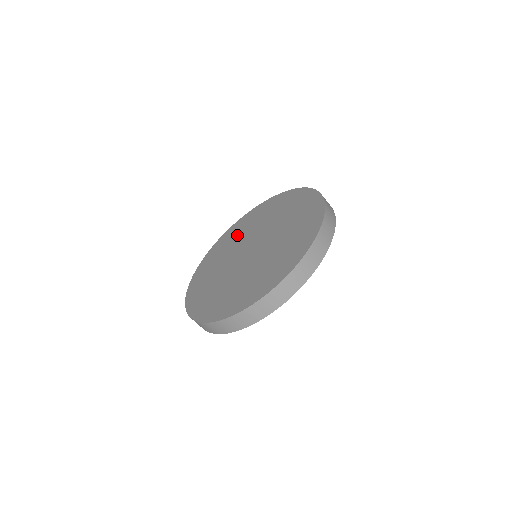
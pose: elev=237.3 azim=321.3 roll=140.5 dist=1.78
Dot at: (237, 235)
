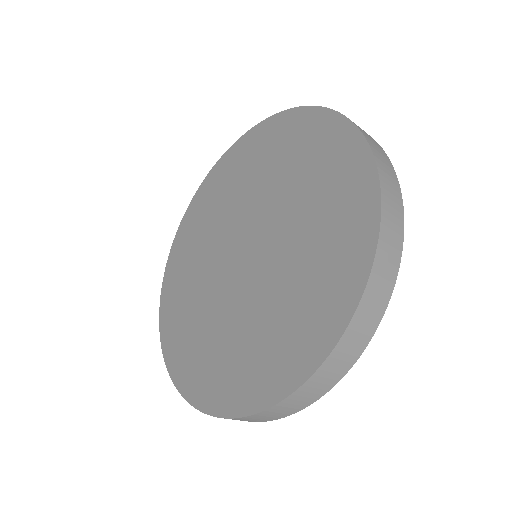
Dot at: (283, 162)
